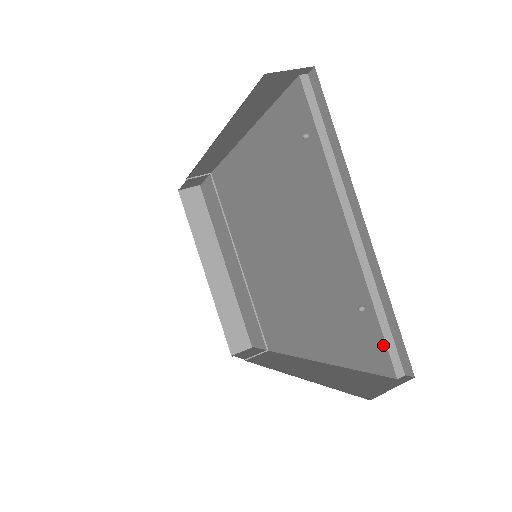
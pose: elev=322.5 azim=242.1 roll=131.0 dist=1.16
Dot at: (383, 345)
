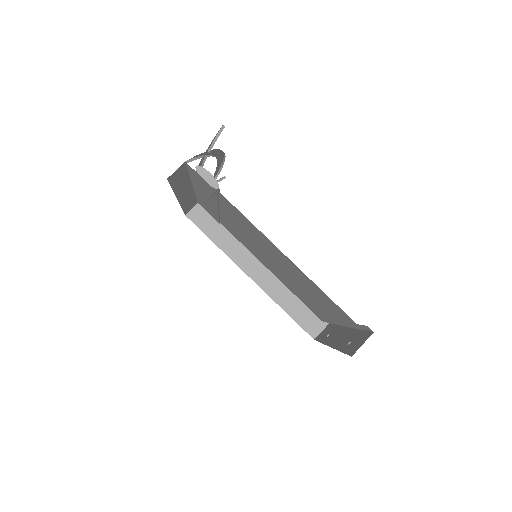
Dot at: (324, 321)
